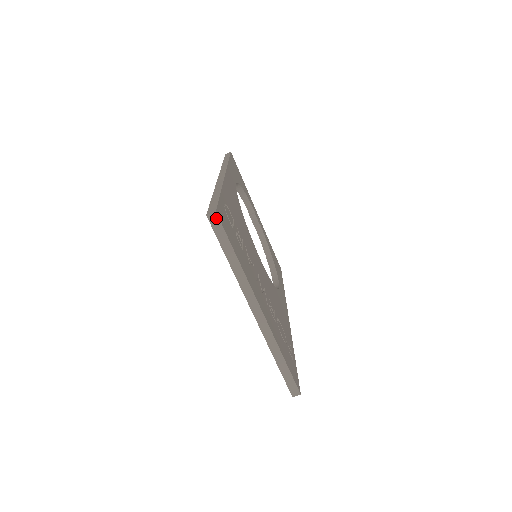
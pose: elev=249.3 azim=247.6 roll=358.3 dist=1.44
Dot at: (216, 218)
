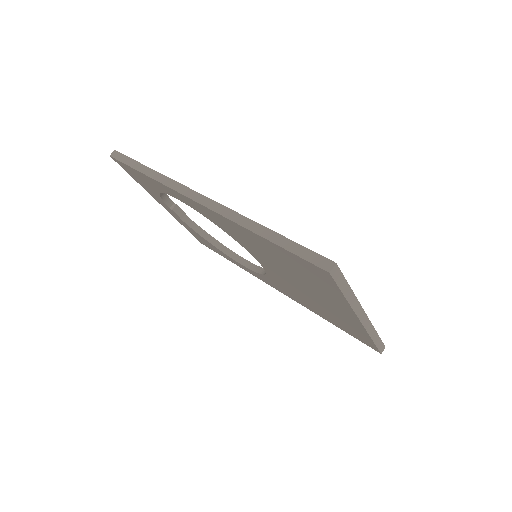
Dot at: (336, 269)
